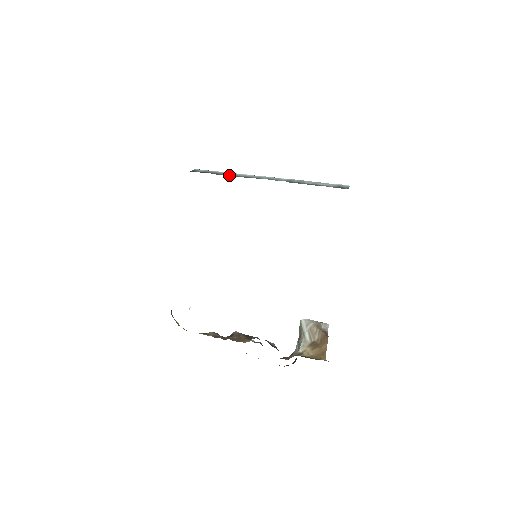
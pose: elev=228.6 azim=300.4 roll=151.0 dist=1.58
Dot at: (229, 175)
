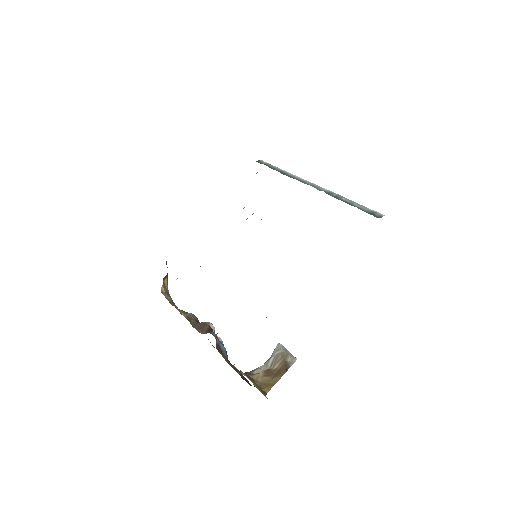
Dot at: (281, 172)
